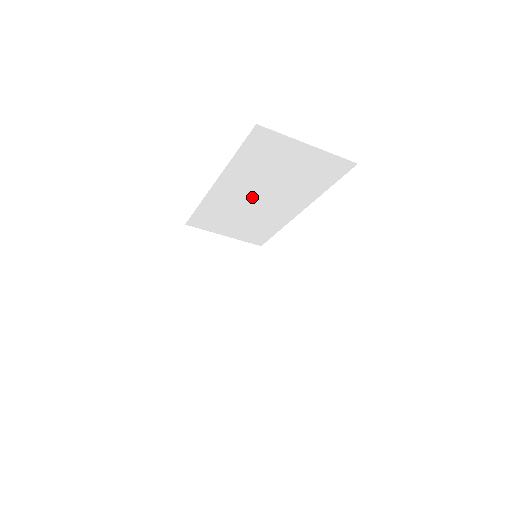
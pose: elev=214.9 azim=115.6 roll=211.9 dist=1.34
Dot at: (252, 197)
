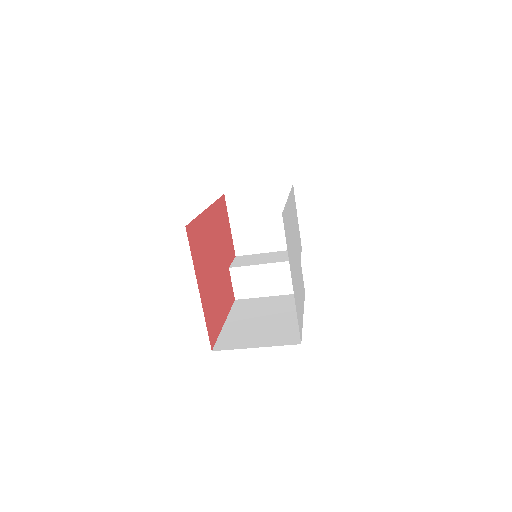
Dot at: occluded
